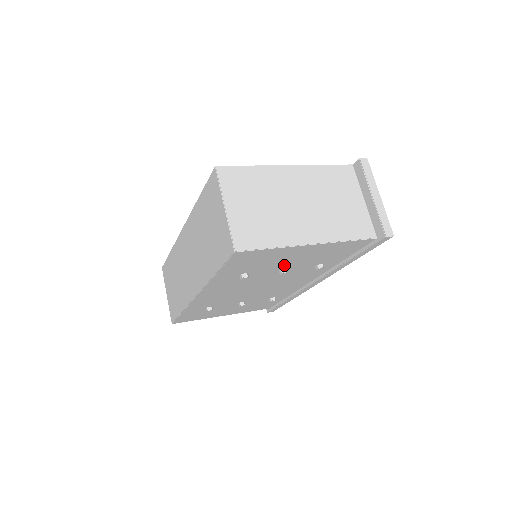
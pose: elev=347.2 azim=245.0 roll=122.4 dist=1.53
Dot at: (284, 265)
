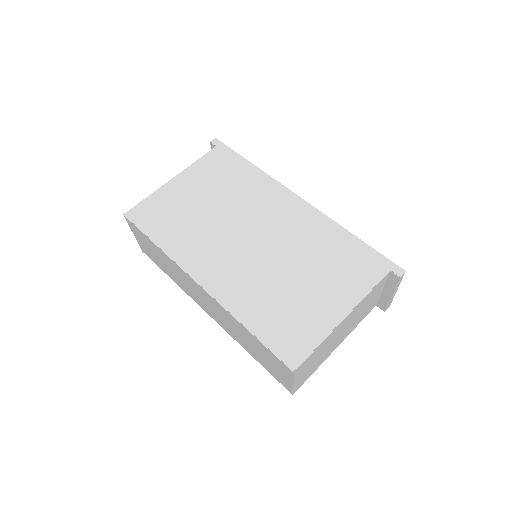
Dot at: occluded
